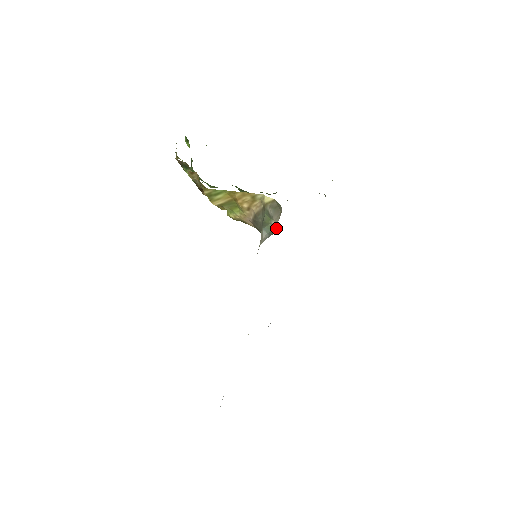
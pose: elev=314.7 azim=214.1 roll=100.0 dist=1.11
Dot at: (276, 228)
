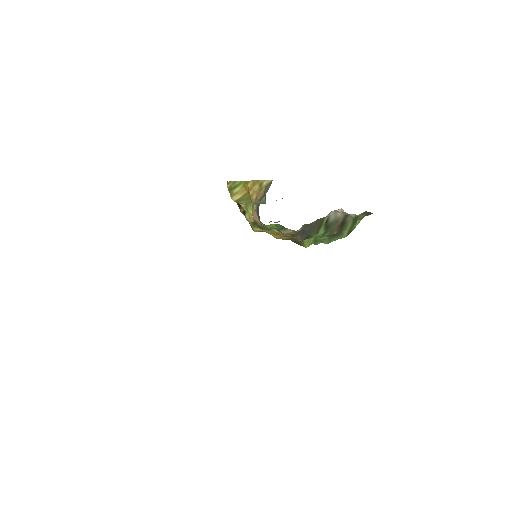
Dot at: (264, 203)
